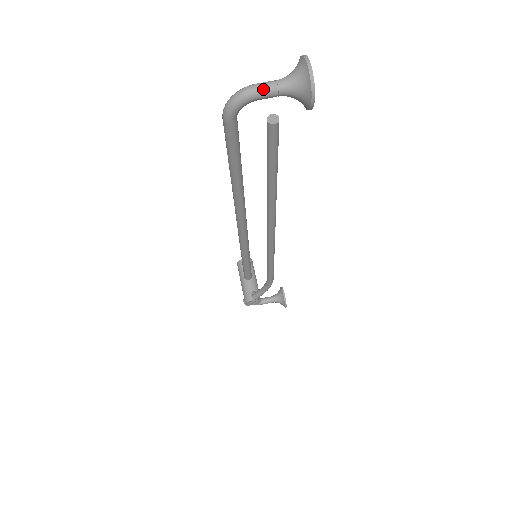
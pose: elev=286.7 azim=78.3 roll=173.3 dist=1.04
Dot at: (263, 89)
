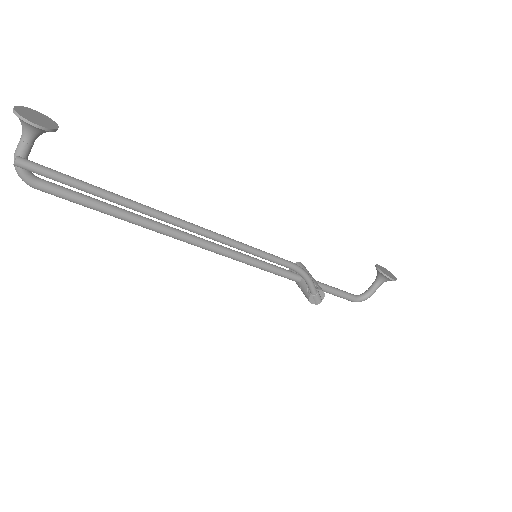
Dot at: (17, 150)
